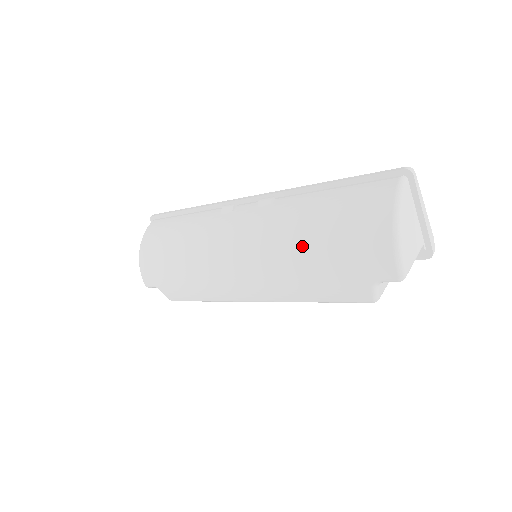
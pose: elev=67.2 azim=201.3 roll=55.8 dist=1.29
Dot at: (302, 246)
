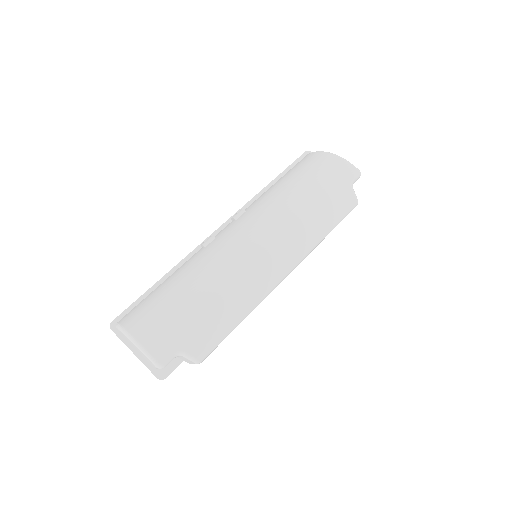
Dot at: (295, 197)
